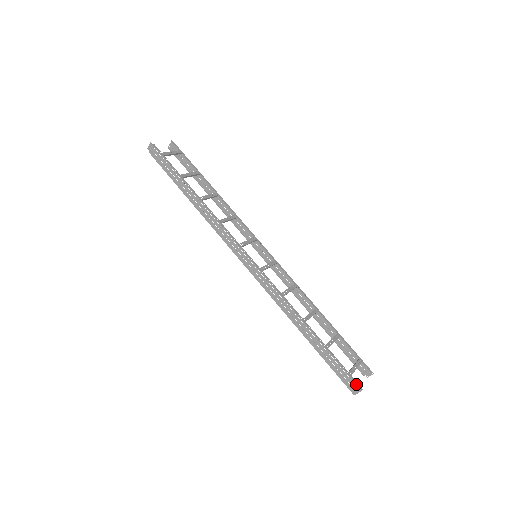
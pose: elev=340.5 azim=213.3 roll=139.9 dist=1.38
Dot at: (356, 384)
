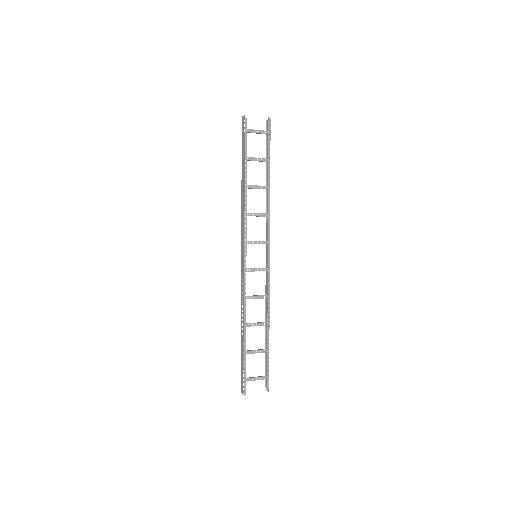
Dot at: (244, 389)
